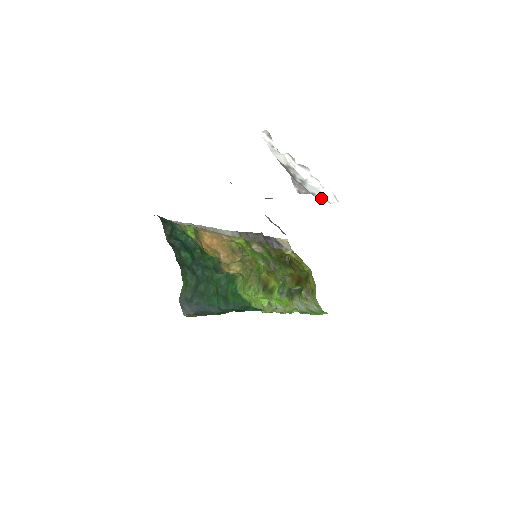
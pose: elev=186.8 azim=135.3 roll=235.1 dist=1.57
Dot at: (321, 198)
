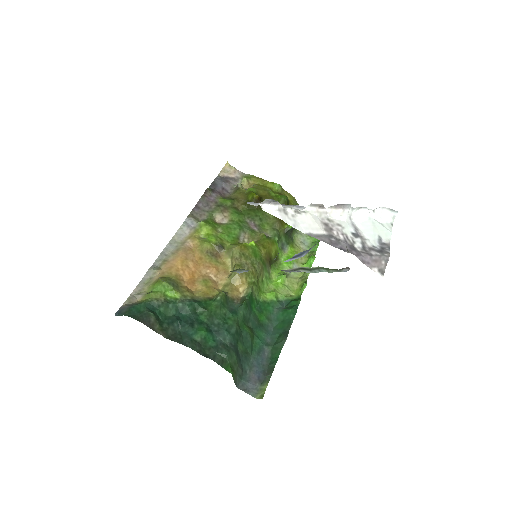
Dot at: (387, 234)
